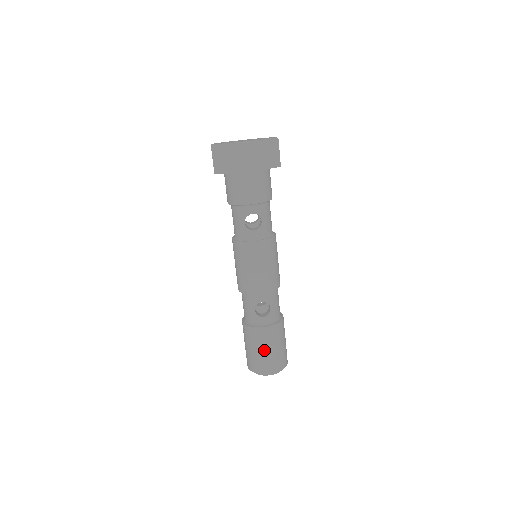
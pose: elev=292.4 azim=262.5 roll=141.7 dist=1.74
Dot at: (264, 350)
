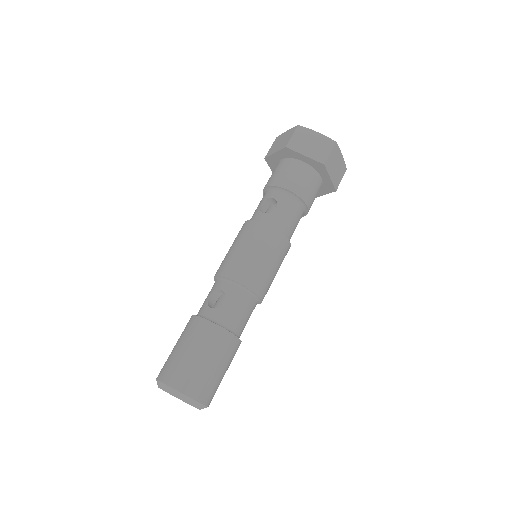
Dot at: (183, 347)
